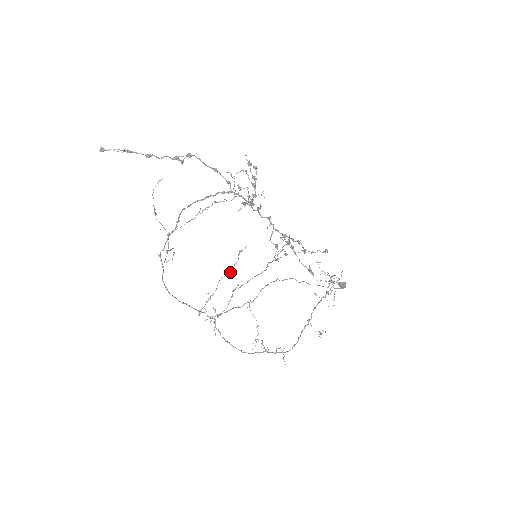
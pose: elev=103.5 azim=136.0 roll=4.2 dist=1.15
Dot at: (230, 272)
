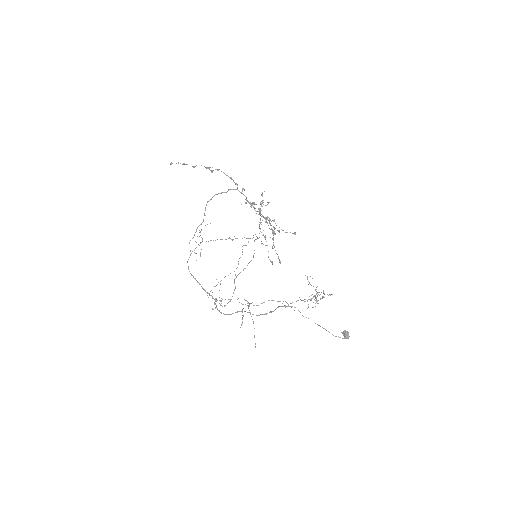
Dot at: occluded
